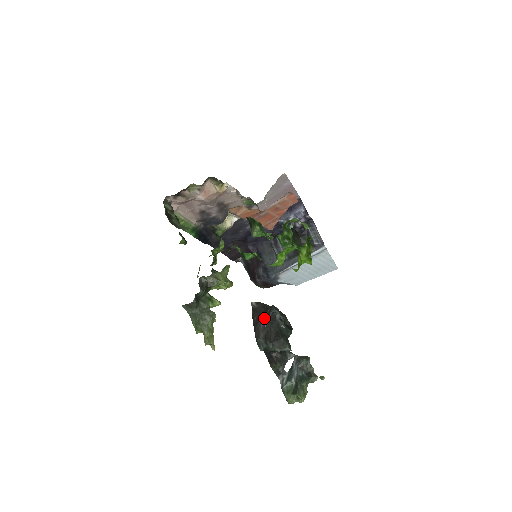
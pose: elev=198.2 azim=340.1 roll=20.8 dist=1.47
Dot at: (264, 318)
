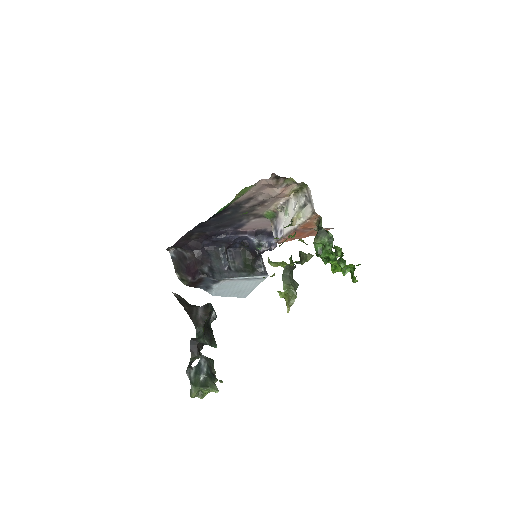
Dot at: (200, 310)
